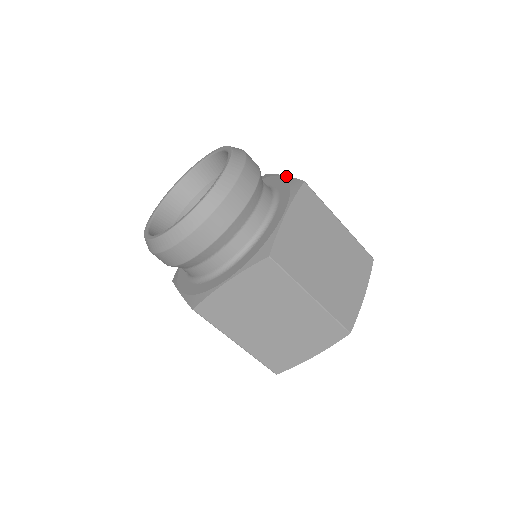
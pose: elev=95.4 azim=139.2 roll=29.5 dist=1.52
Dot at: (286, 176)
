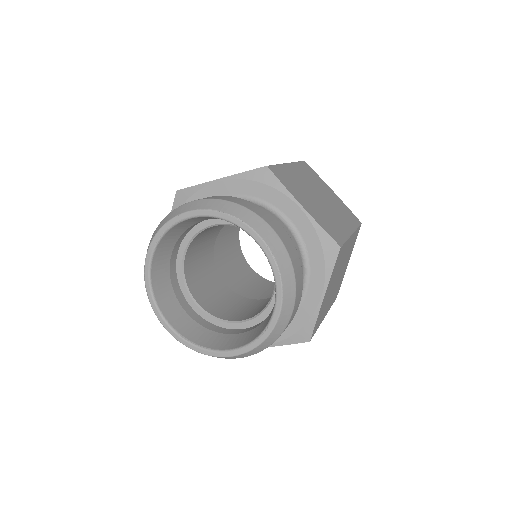
Dot at: (230, 177)
